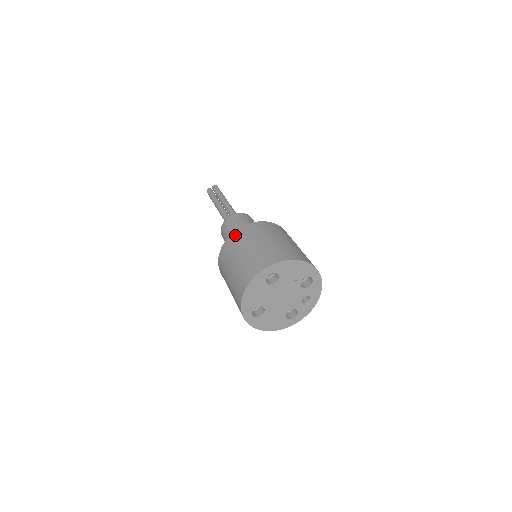
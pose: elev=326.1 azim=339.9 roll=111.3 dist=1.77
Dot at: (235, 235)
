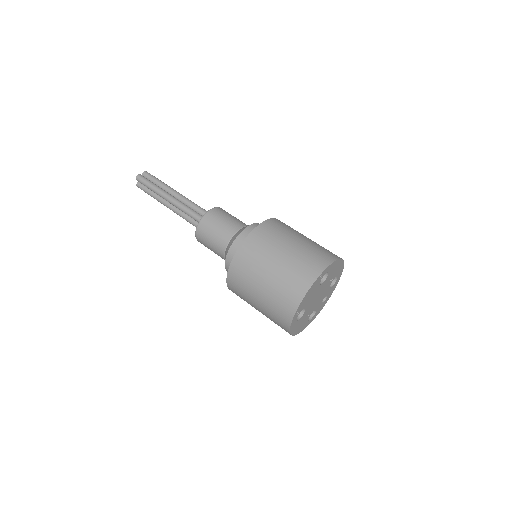
Dot at: (260, 231)
